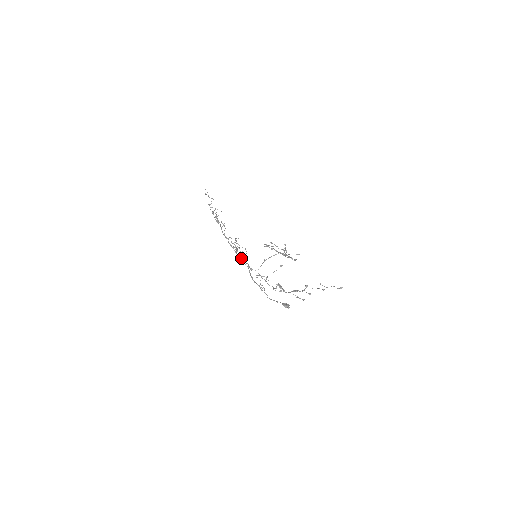
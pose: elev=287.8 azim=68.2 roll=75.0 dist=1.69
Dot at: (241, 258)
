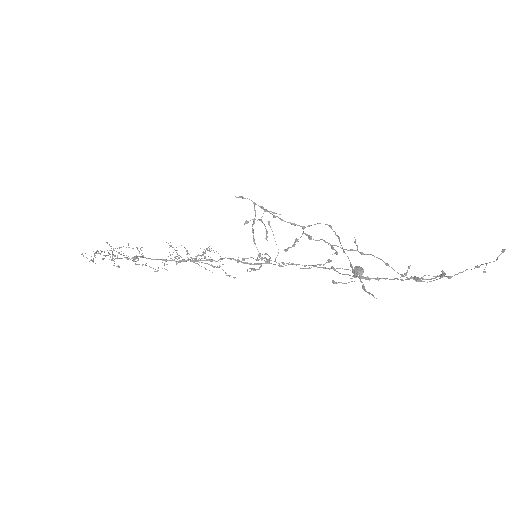
Dot at: (211, 259)
